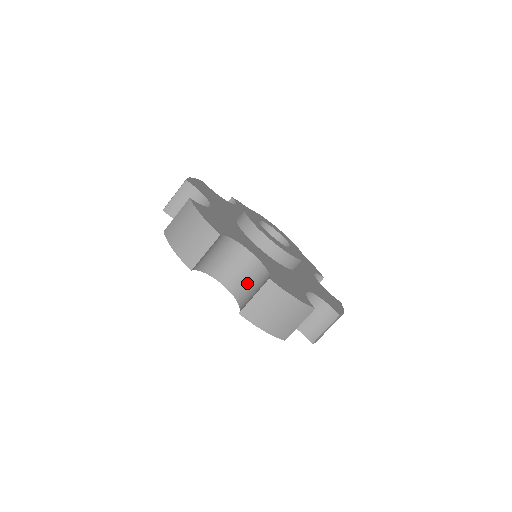
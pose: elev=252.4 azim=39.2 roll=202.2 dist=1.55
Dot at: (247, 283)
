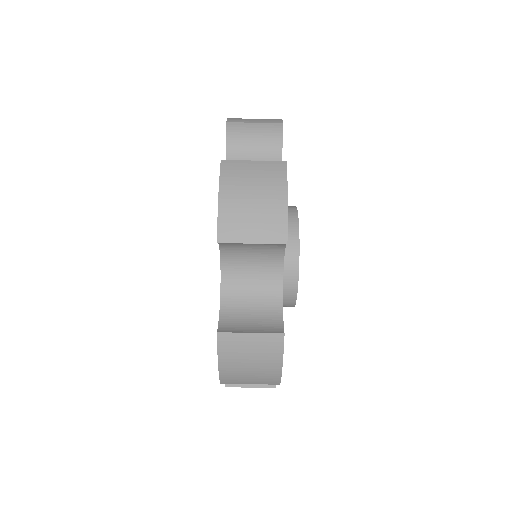
Dot at: occluded
